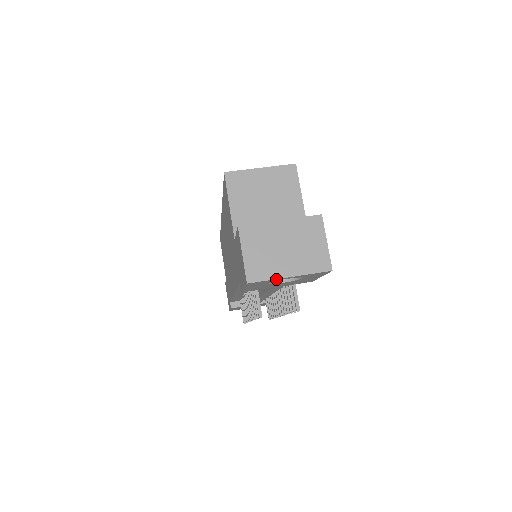
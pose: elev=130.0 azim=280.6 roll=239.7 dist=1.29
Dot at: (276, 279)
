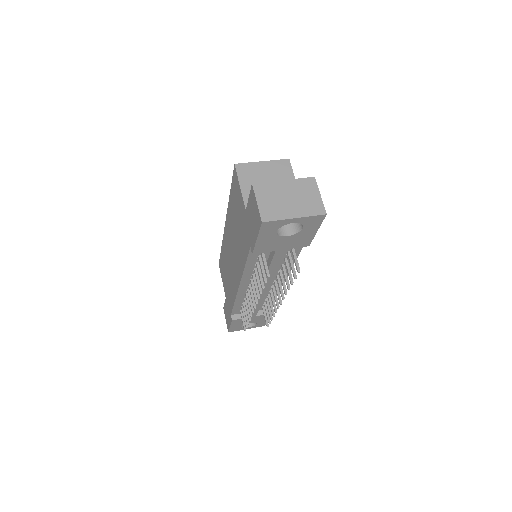
Dot at: (284, 220)
